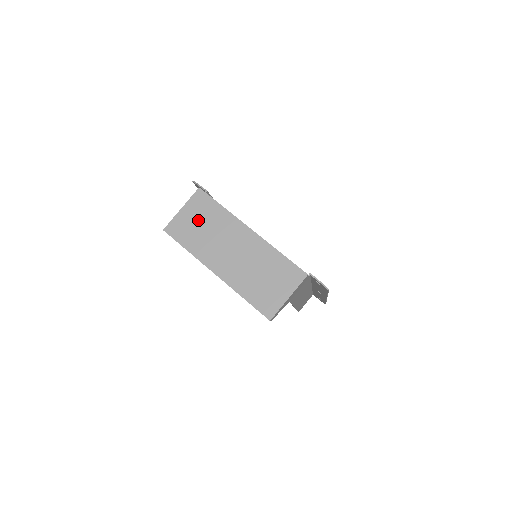
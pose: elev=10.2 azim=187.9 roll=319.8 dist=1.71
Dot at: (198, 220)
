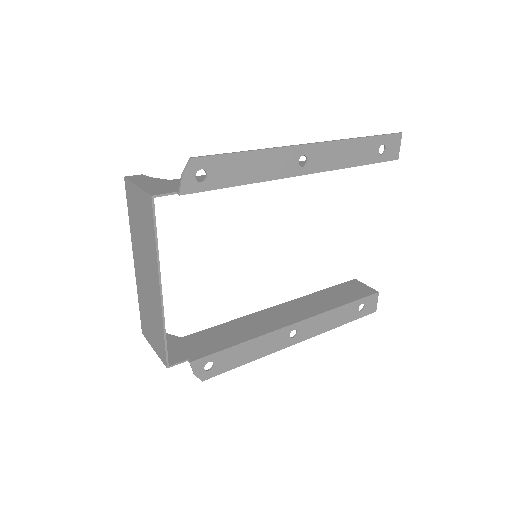
Dot at: (141, 216)
